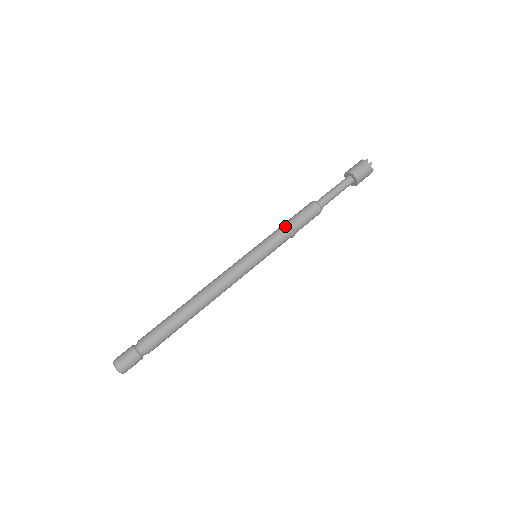
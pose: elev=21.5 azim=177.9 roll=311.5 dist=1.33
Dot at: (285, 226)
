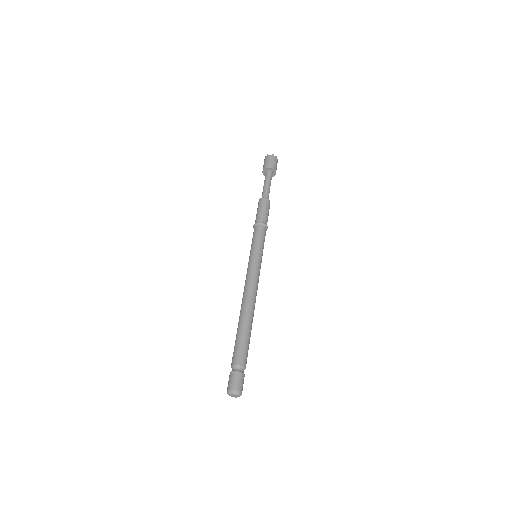
Dot at: (262, 224)
